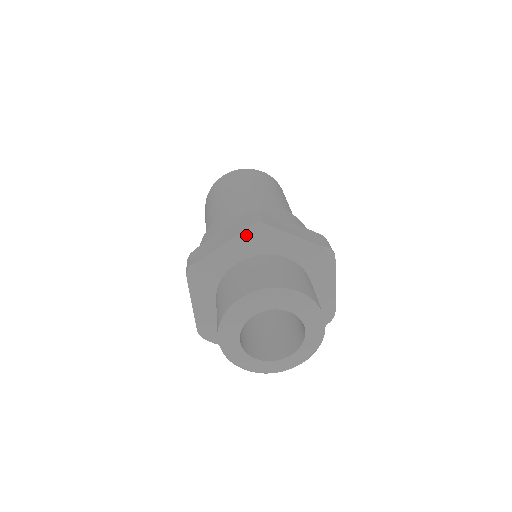
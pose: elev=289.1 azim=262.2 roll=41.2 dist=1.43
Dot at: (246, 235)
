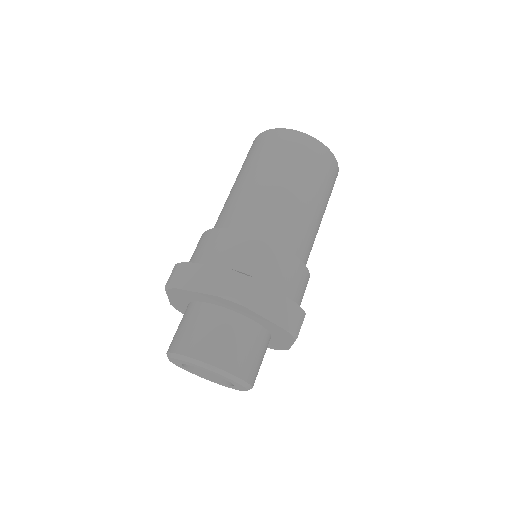
Dot at: (220, 298)
